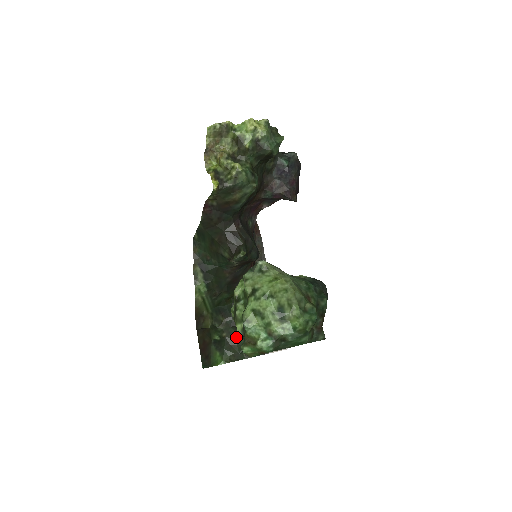
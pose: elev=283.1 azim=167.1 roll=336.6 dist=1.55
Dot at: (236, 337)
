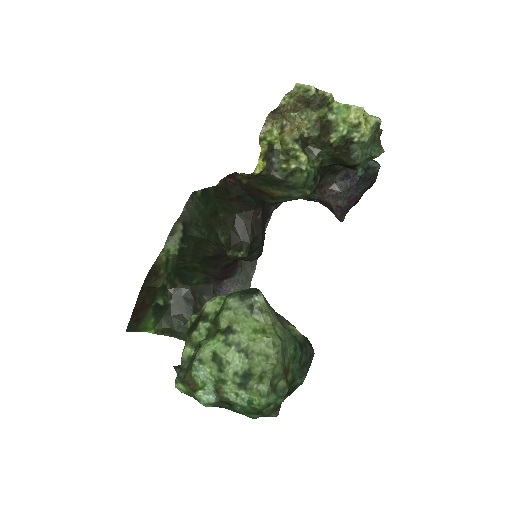
Dot at: (182, 311)
